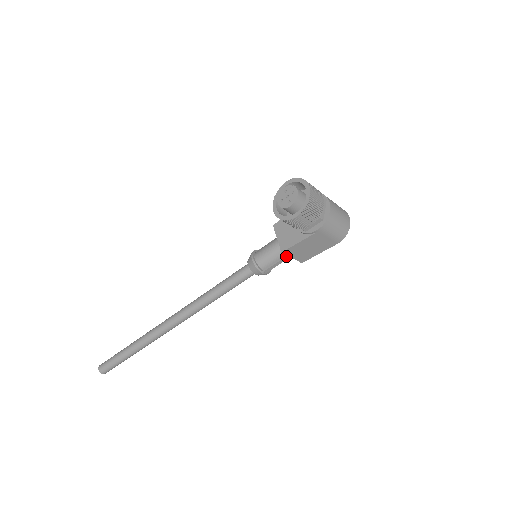
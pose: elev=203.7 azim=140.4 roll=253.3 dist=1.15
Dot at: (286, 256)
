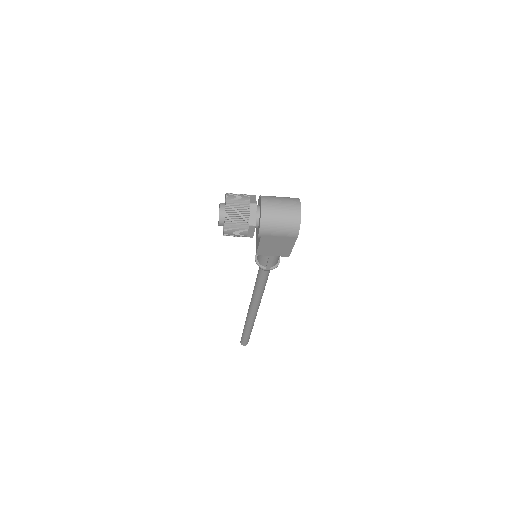
Dot at: occluded
